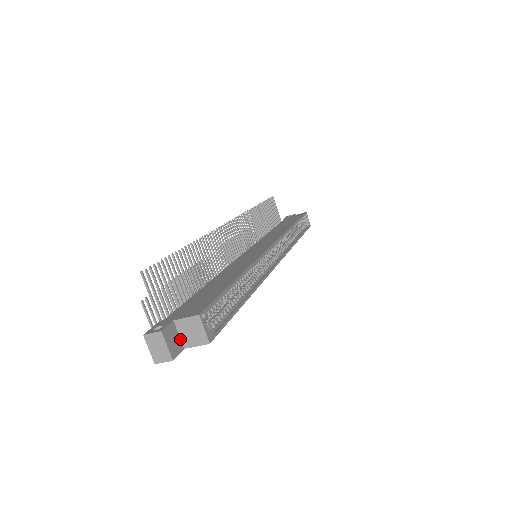
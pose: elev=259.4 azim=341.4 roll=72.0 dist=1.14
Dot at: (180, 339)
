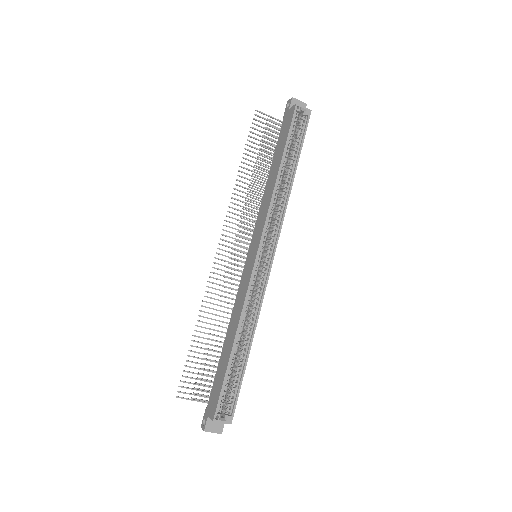
Dot at: occluded
